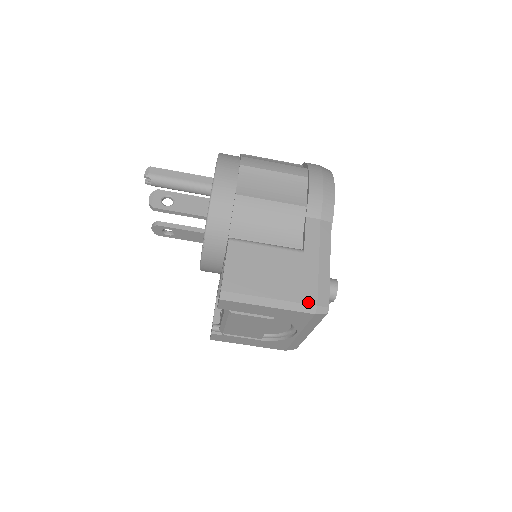
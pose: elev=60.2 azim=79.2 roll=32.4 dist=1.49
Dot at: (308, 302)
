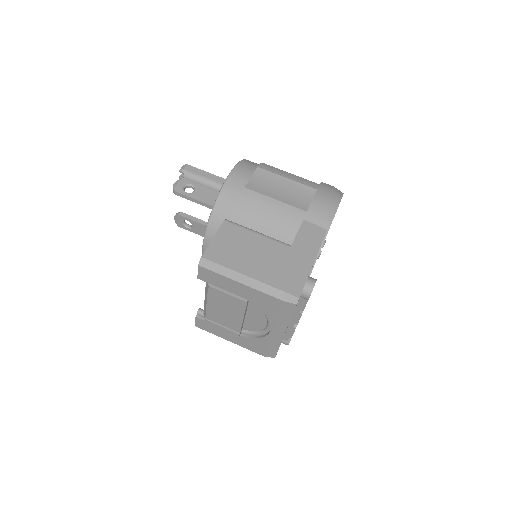
Dot at: (279, 287)
